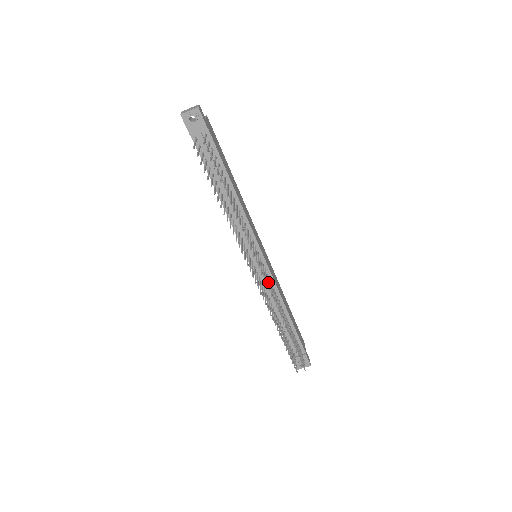
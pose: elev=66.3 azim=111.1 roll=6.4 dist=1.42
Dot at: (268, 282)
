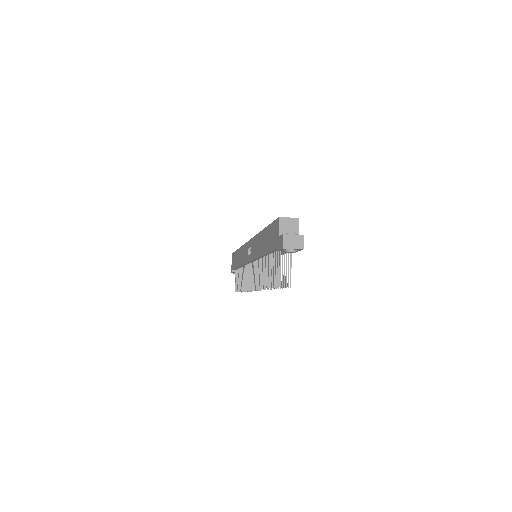
Dot at: occluded
